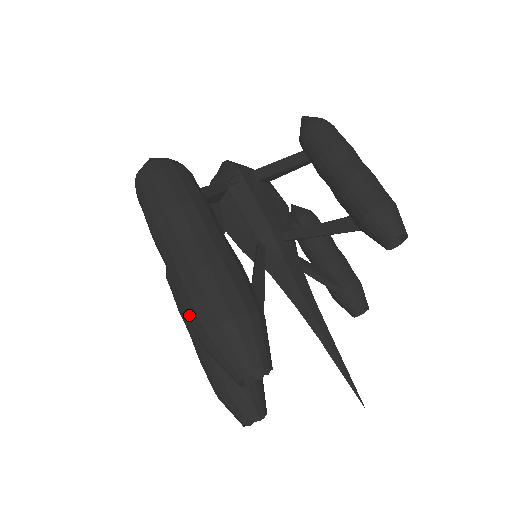
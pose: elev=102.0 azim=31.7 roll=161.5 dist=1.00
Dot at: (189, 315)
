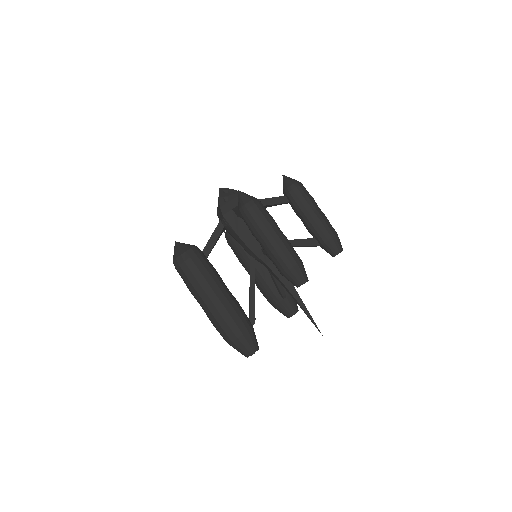
Dot at: occluded
